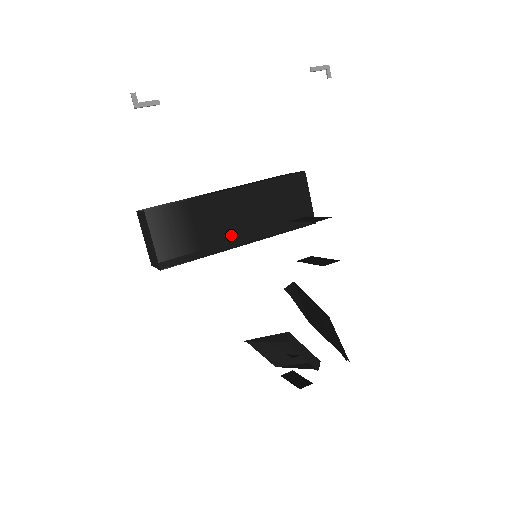
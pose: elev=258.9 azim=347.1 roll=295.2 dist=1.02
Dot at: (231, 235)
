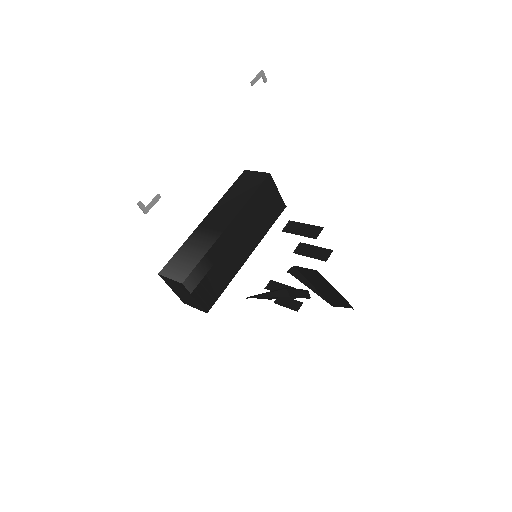
Dot at: (240, 256)
